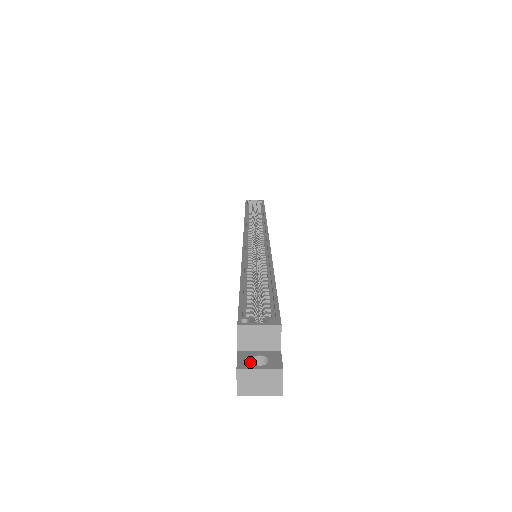
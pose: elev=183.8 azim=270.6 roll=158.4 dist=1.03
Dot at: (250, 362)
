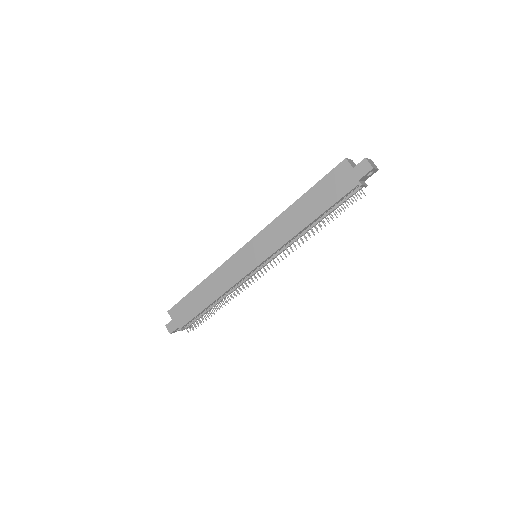
Dot at: (363, 162)
